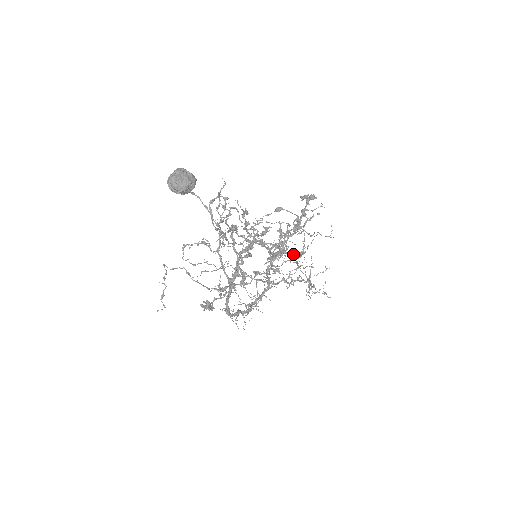
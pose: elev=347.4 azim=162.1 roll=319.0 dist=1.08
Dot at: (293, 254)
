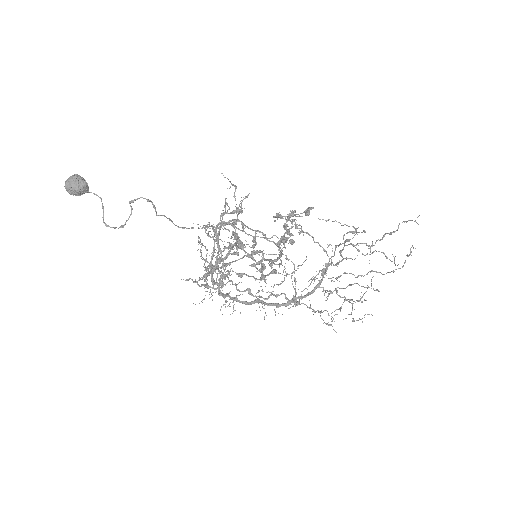
Dot at: (265, 268)
